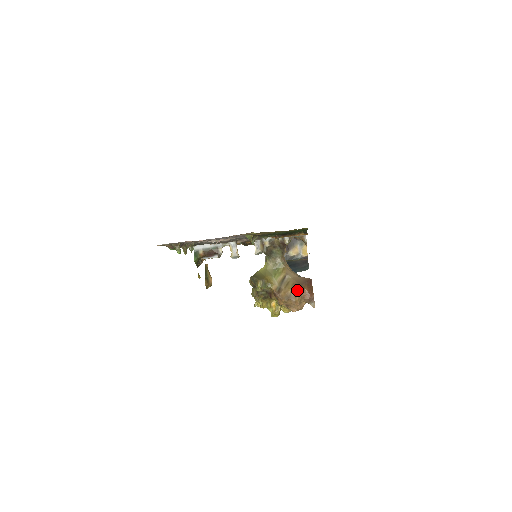
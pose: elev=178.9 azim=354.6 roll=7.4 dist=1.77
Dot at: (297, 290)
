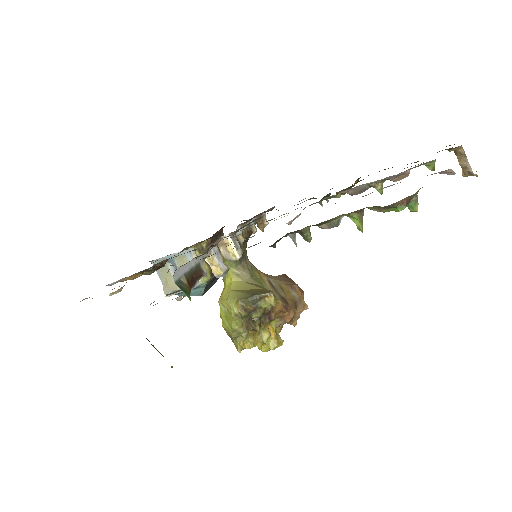
Dot at: (297, 290)
